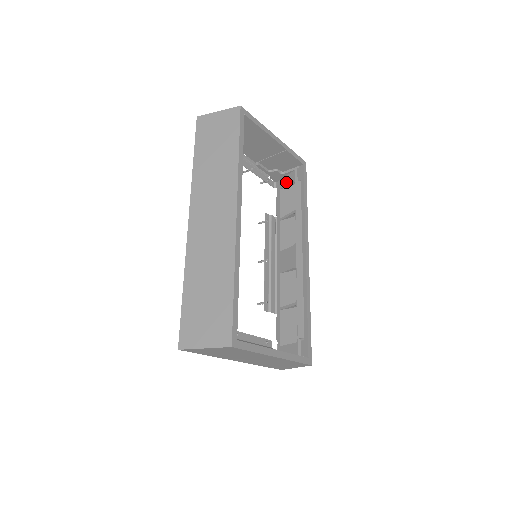
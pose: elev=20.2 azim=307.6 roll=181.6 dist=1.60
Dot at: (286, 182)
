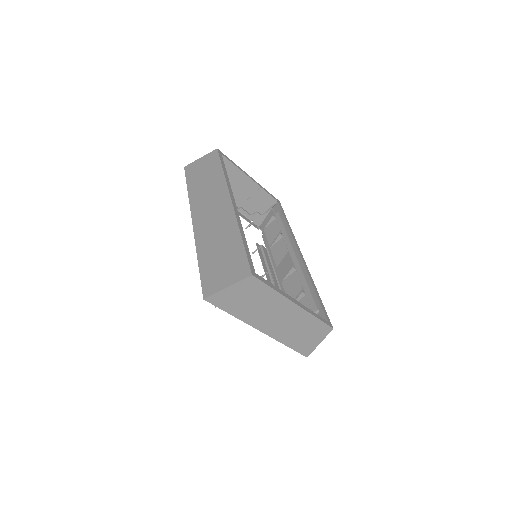
Dot at: (267, 220)
